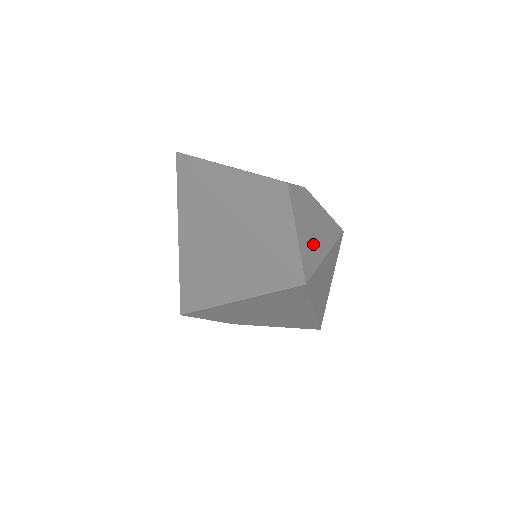
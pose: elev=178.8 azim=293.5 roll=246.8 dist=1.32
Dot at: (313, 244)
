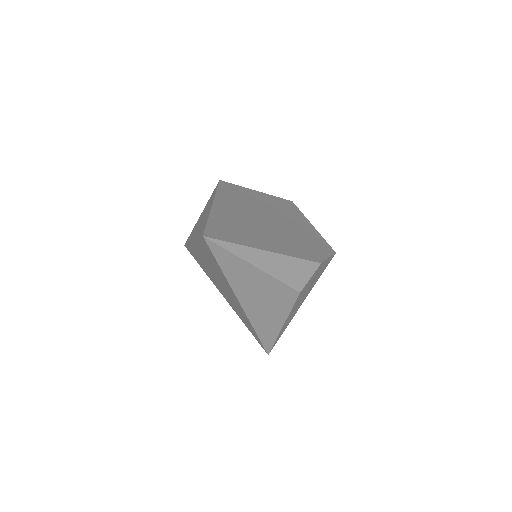
Dot at: occluded
